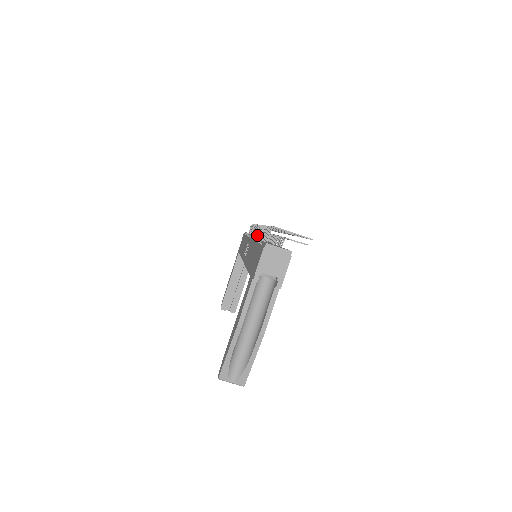
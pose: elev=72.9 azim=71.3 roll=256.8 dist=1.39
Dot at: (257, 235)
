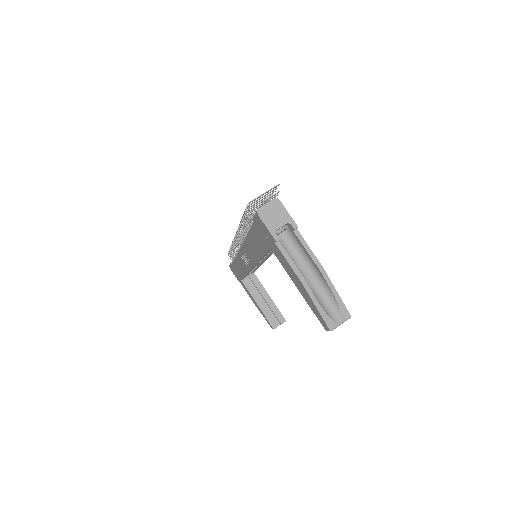
Dot at: (241, 240)
